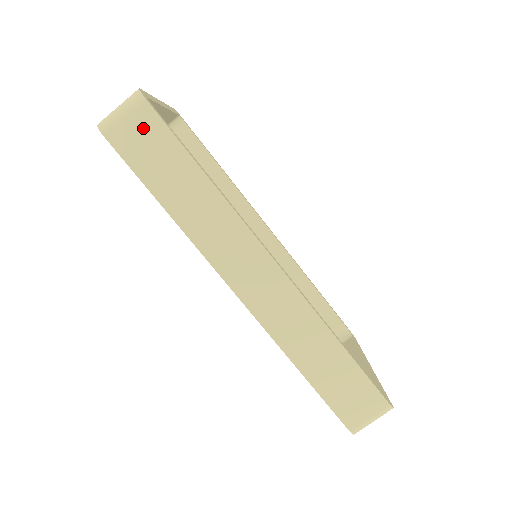
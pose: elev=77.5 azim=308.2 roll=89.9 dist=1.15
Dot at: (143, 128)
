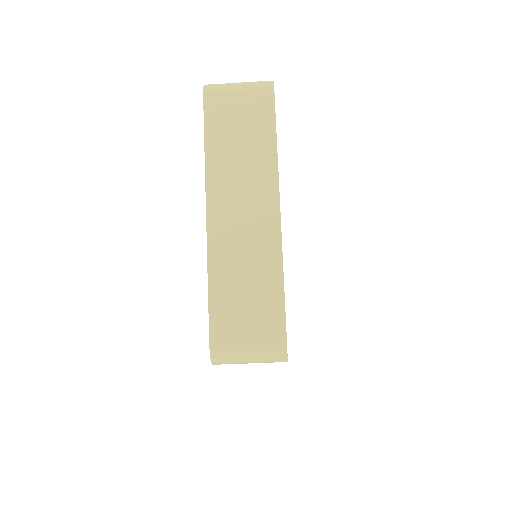
Dot at: occluded
